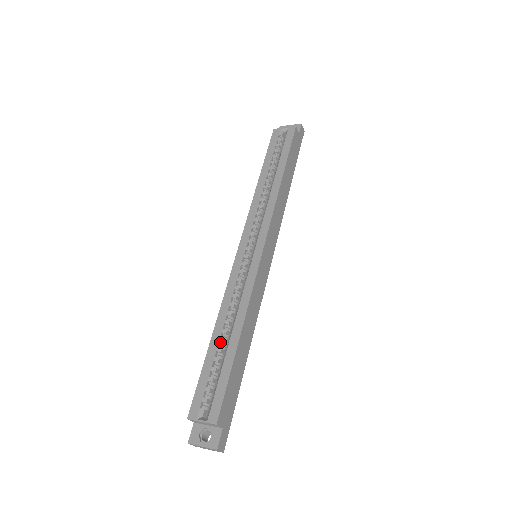
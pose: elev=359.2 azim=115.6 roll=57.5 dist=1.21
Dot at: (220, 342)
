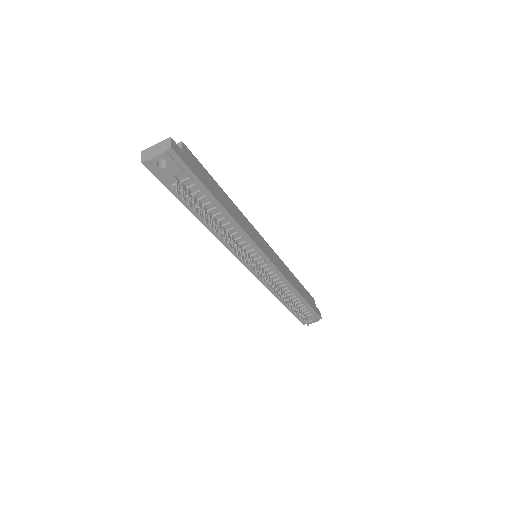
Dot at: occluded
